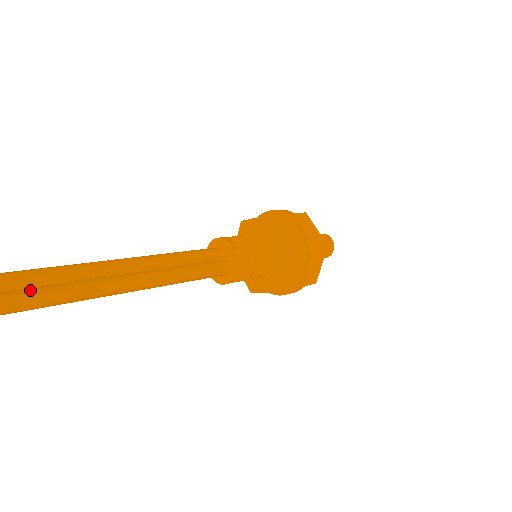
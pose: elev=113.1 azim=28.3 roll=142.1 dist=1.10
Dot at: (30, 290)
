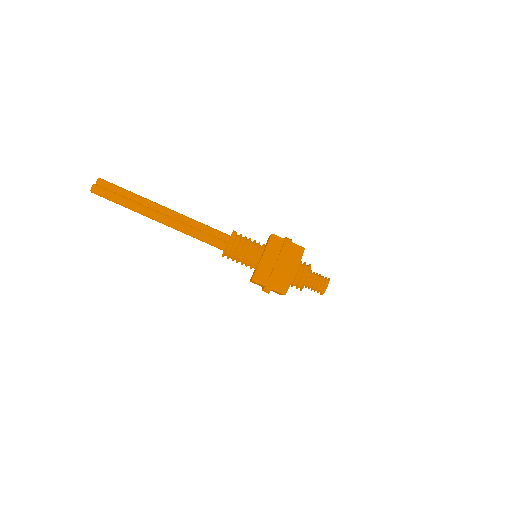
Dot at: (124, 197)
